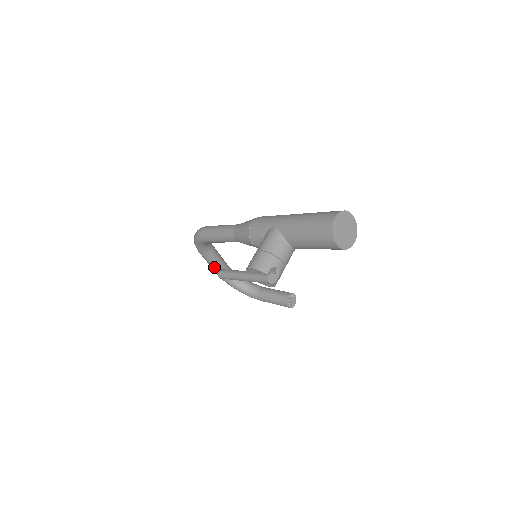
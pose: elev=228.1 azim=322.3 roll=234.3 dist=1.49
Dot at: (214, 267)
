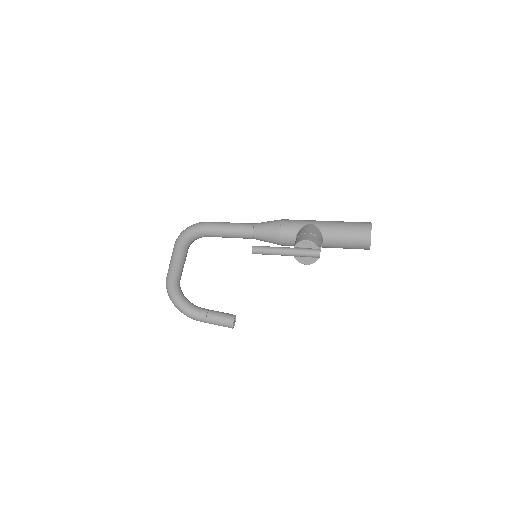
Dot at: (176, 270)
